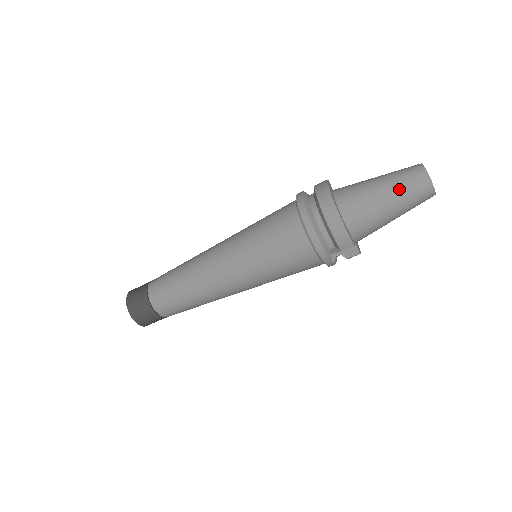
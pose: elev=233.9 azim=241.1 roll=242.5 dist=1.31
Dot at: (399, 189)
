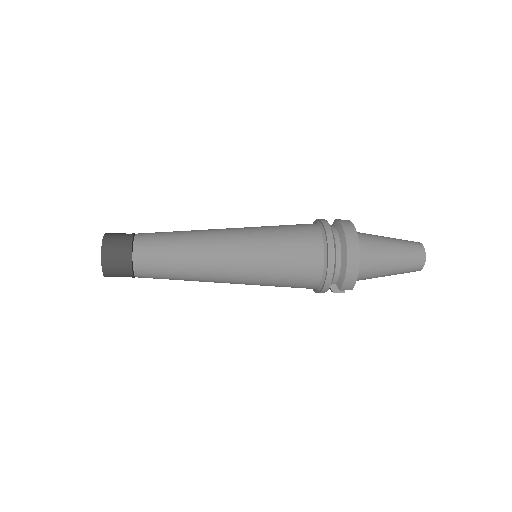
Dot at: (403, 260)
